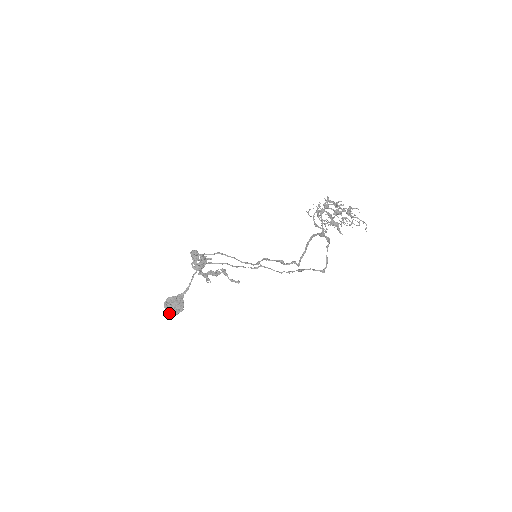
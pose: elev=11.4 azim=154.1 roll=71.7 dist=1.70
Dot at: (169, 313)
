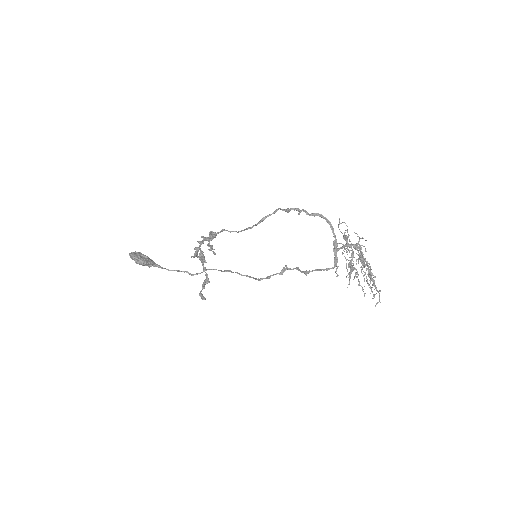
Dot at: (132, 254)
